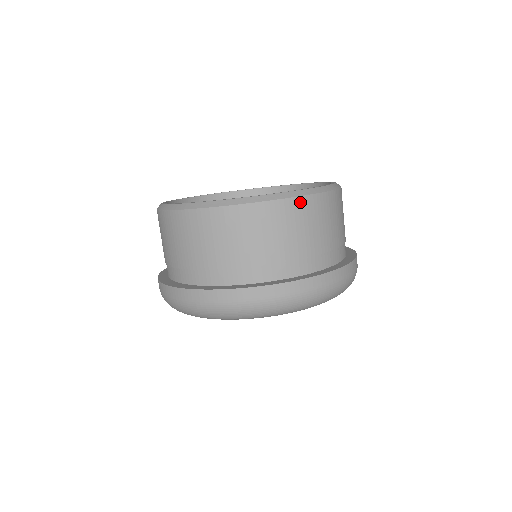
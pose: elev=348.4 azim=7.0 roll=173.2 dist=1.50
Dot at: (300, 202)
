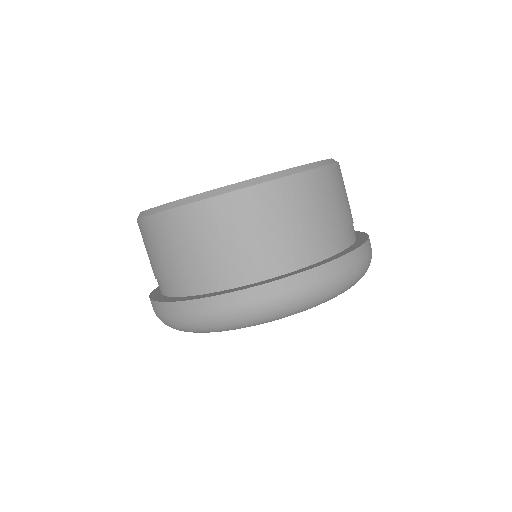
Dot at: (194, 209)
